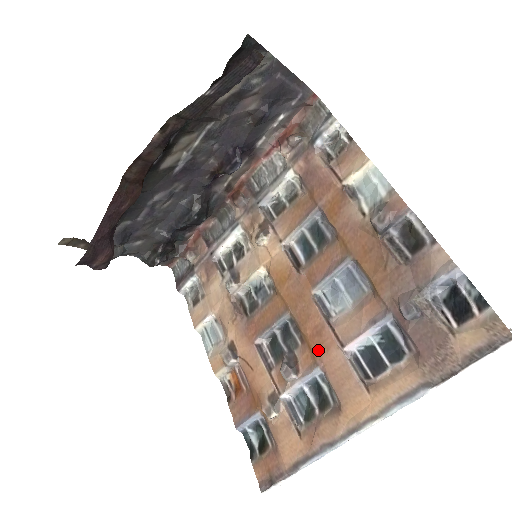
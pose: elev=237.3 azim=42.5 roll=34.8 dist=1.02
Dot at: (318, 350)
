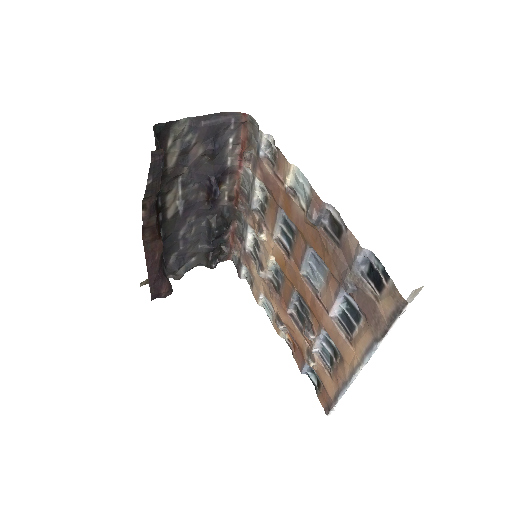
Dot at: (318, 317)
